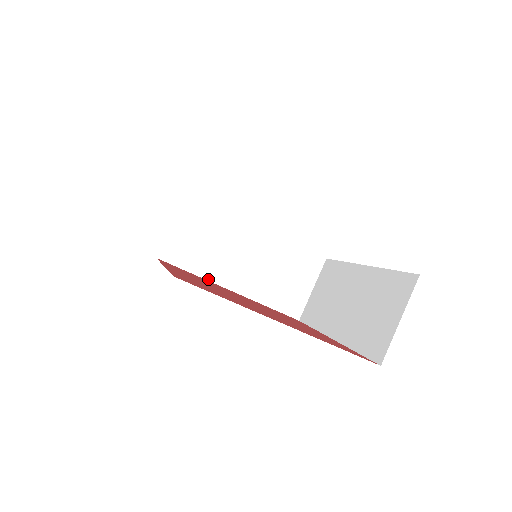
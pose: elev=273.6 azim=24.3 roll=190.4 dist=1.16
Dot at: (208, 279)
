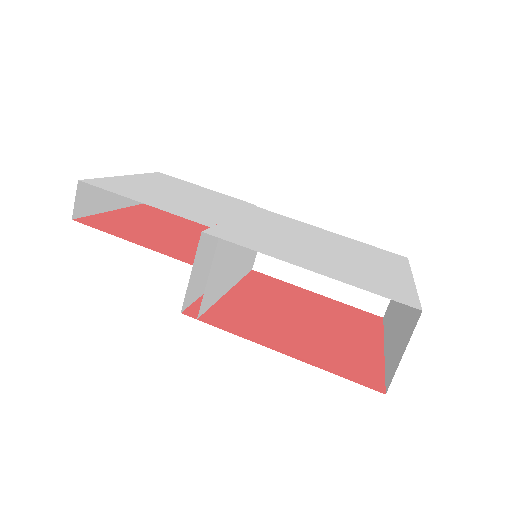
Dot at: (220, 297)
